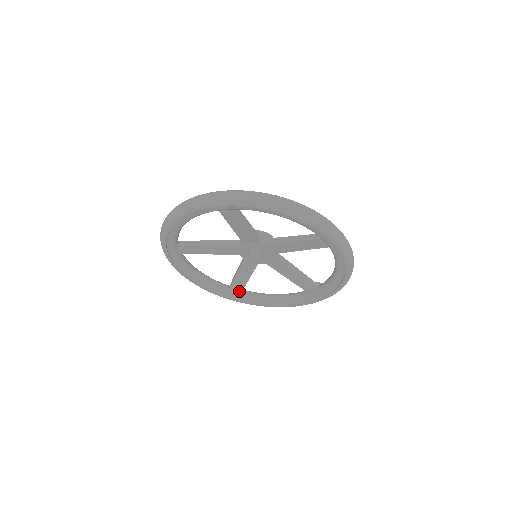
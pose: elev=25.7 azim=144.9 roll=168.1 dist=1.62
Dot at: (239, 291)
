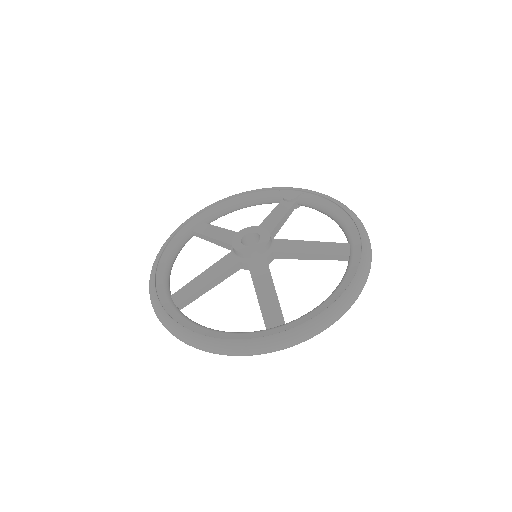
Dot at: occluded
